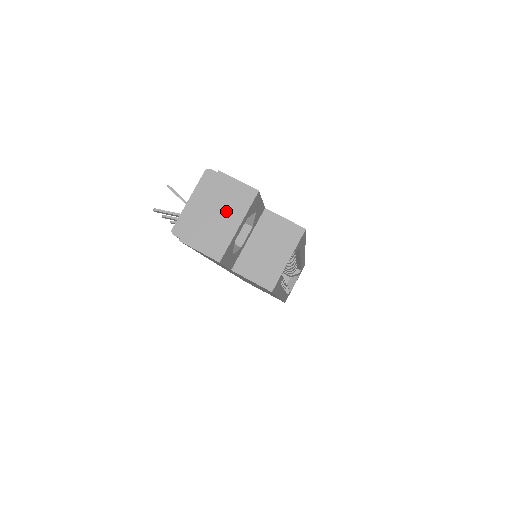
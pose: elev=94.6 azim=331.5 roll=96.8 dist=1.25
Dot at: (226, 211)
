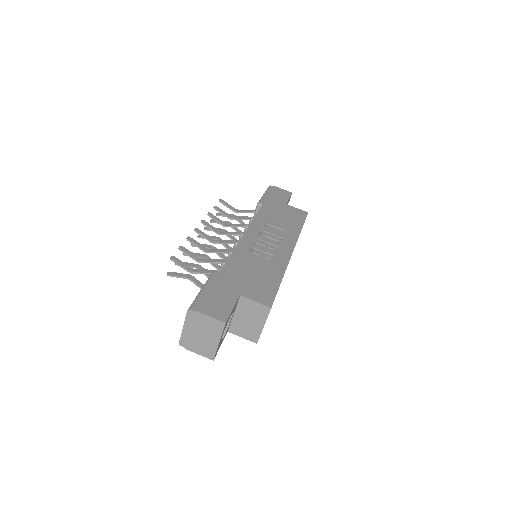
Dot at: (208, 334)
